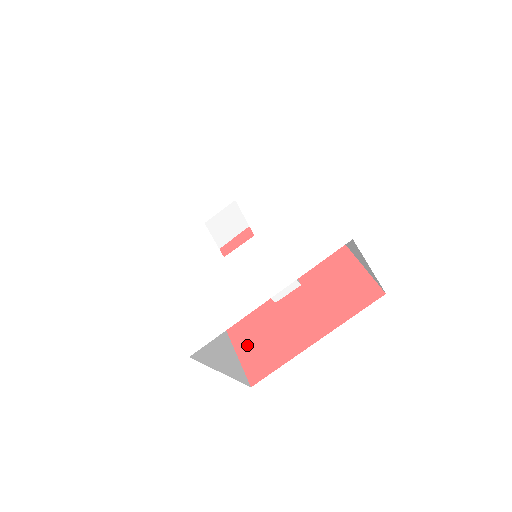
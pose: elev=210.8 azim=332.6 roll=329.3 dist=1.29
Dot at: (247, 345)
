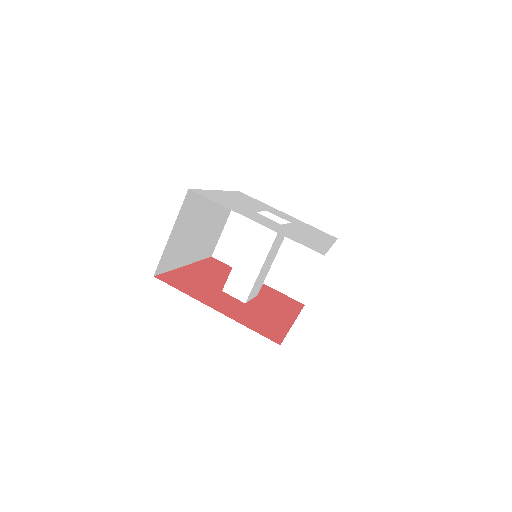
Dot at: (181, 276)
